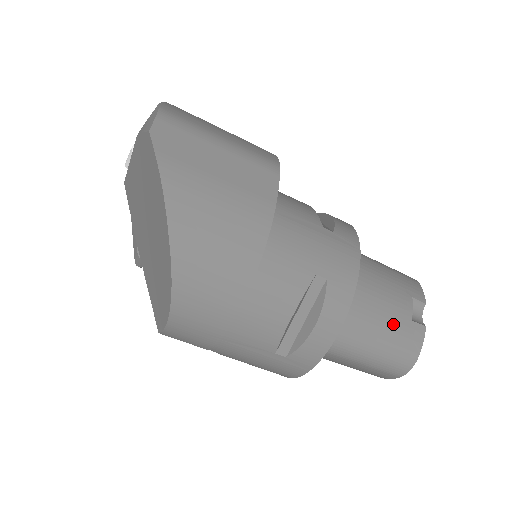
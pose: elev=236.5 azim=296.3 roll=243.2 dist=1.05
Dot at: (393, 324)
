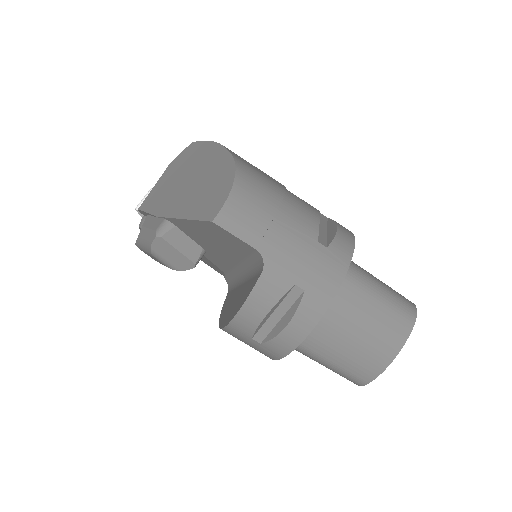
Dot at: occluded
